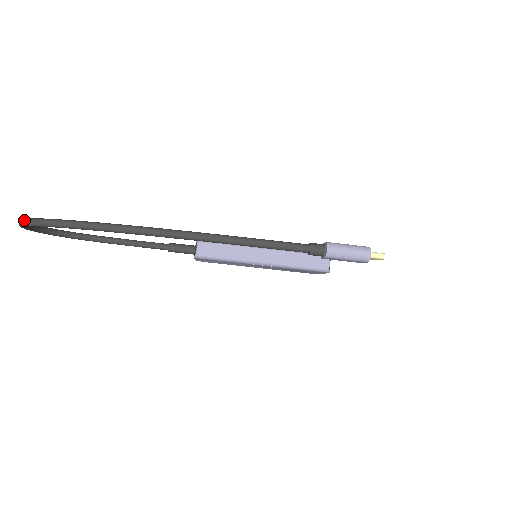
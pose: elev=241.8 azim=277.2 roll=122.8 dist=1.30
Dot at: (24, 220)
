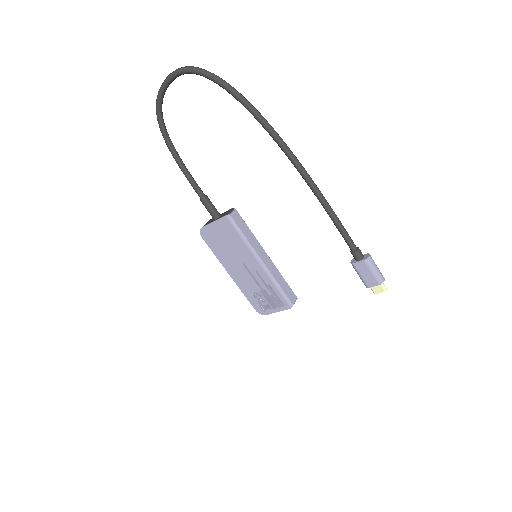
Dot at: occluded
